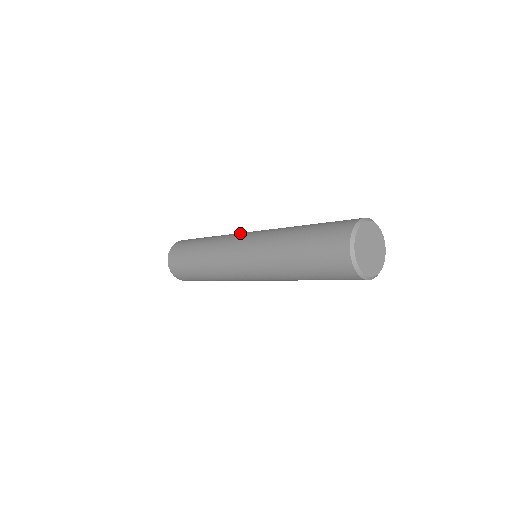
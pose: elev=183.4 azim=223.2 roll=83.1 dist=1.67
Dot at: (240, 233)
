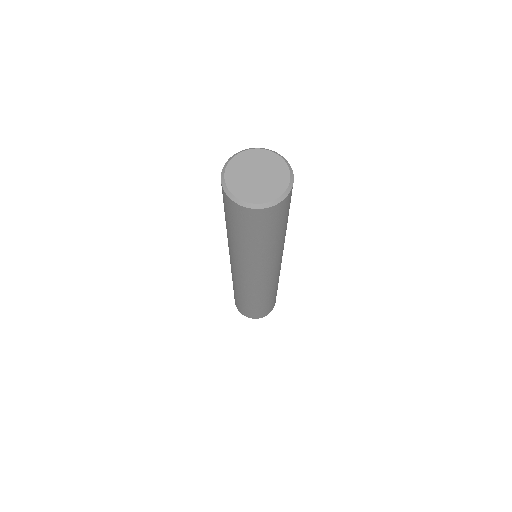
Dot at: occluded
